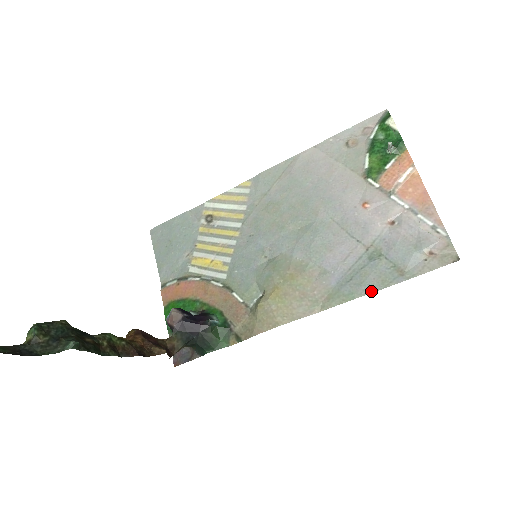
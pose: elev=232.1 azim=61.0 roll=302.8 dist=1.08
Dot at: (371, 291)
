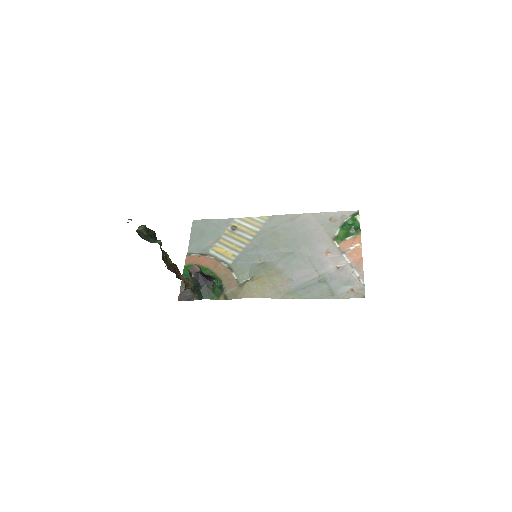
Dot at: (313, 298)
